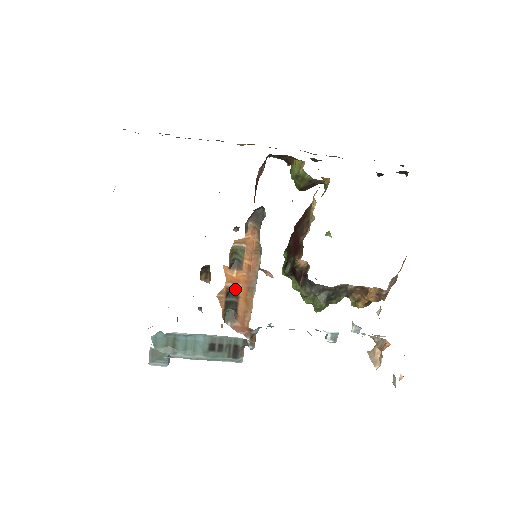
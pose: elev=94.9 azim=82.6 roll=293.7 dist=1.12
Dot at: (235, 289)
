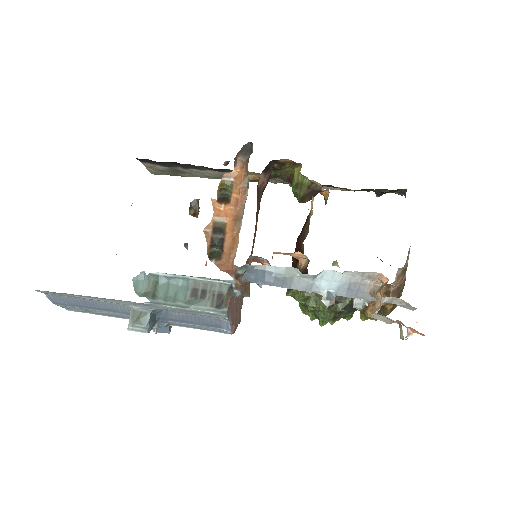
Dot at: (222, 225)
